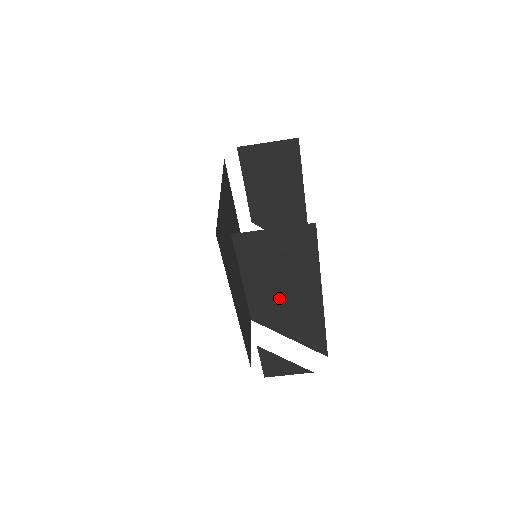
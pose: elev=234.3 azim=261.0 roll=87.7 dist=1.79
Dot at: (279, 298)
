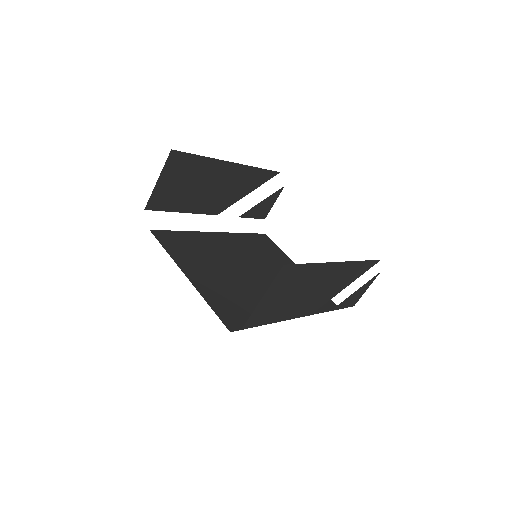
Dot at: (313, 295)
